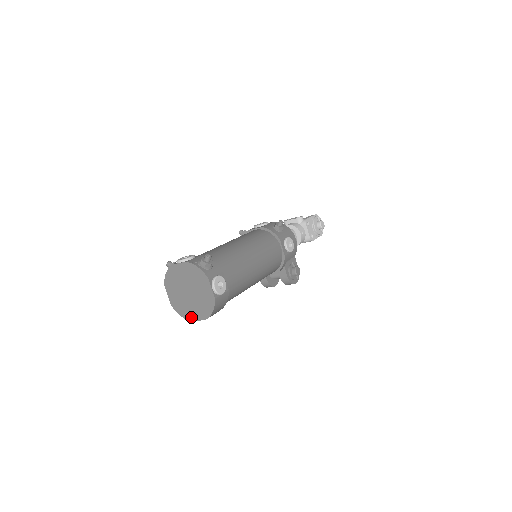
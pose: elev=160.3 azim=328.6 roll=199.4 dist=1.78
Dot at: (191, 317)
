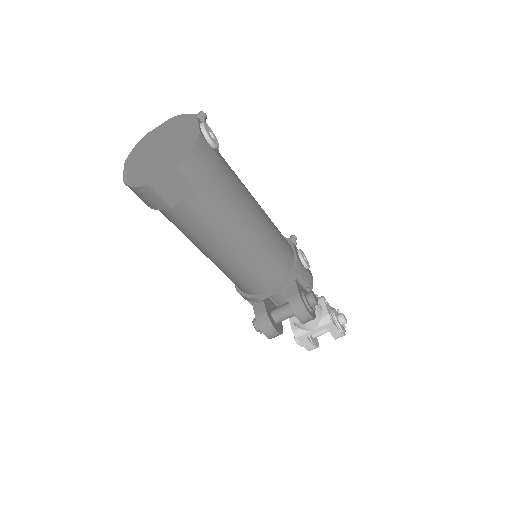
Dot at: (150, 178)
